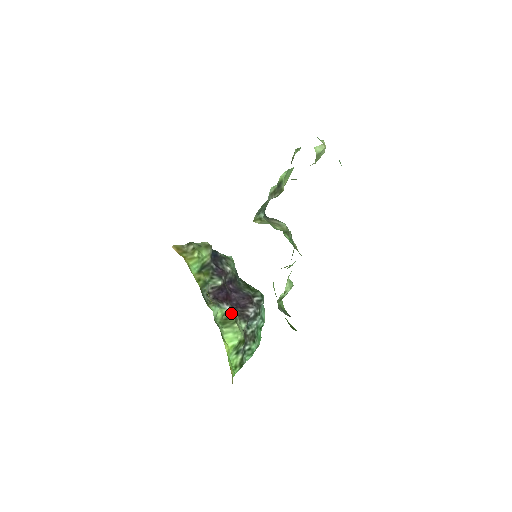
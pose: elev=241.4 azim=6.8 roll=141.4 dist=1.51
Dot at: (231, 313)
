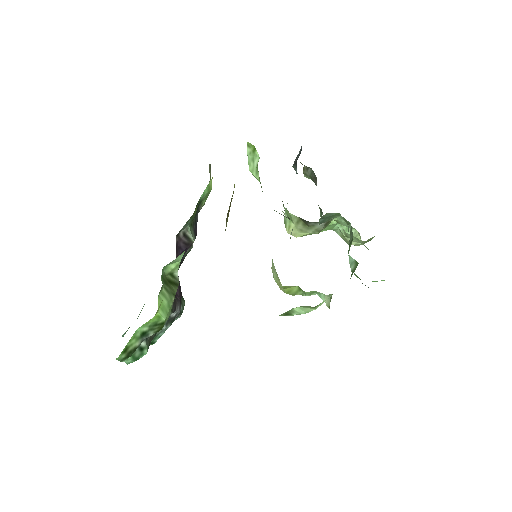
Dot at: (177, 282)
